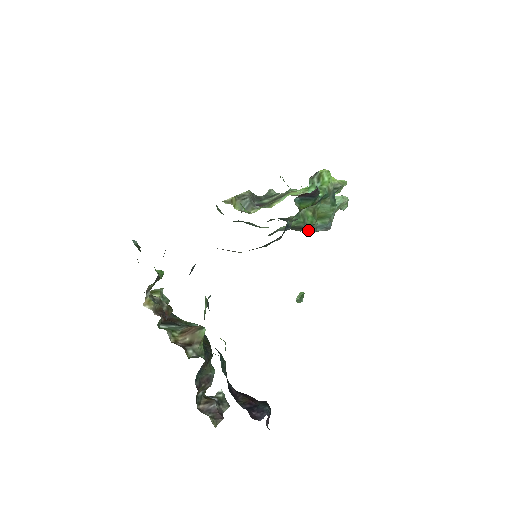
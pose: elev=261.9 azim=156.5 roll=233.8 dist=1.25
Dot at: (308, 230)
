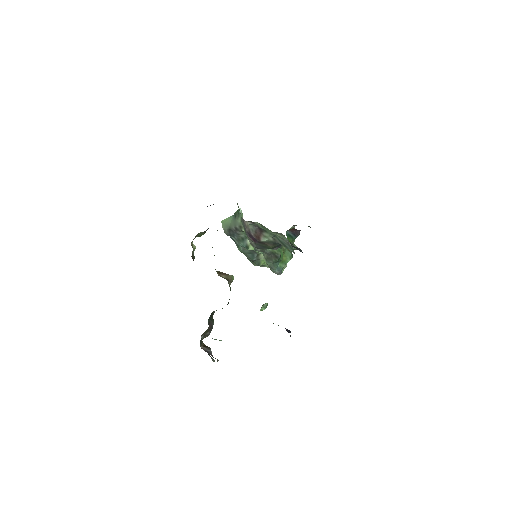
Dot at: (275, 264)
